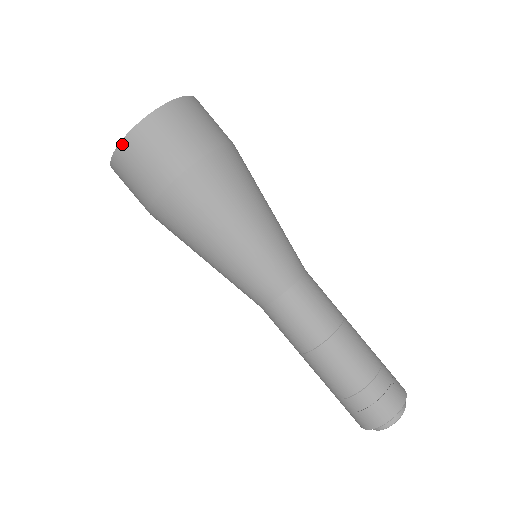
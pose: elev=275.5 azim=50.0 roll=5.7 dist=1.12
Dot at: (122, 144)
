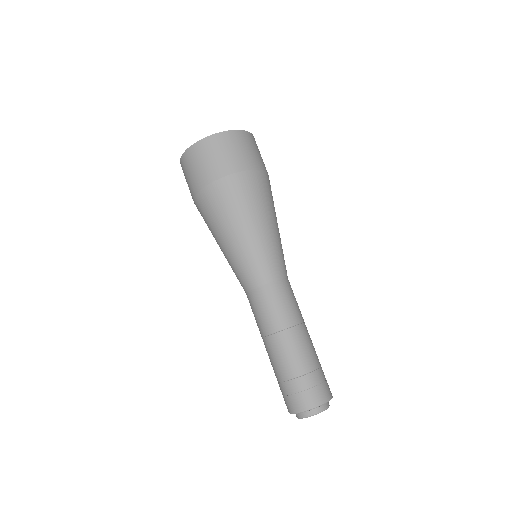
Dot at: (184, 154)
